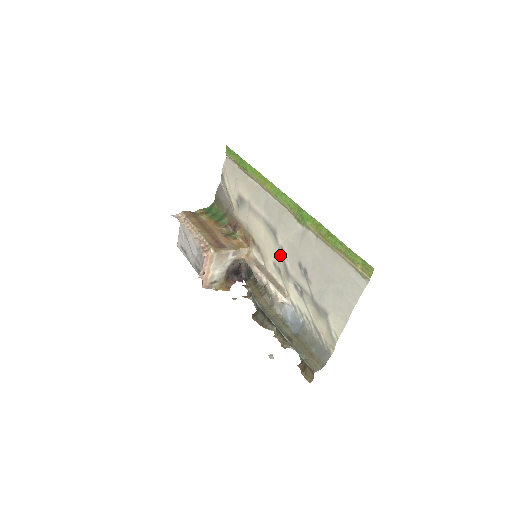
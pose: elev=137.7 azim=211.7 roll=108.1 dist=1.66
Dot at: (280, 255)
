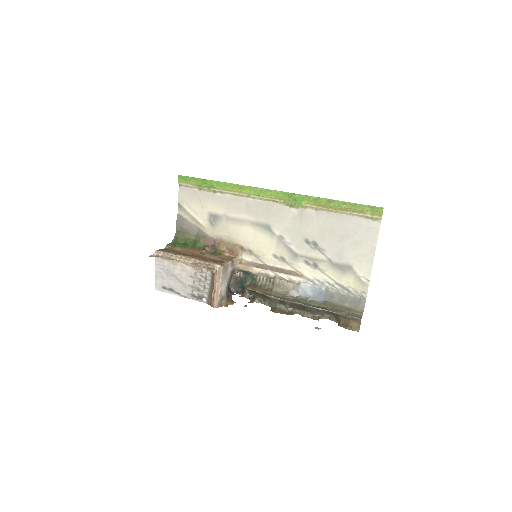
Dot at: (281, 244)
